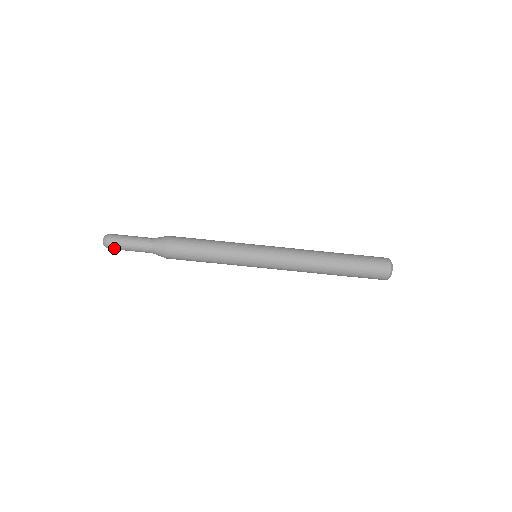
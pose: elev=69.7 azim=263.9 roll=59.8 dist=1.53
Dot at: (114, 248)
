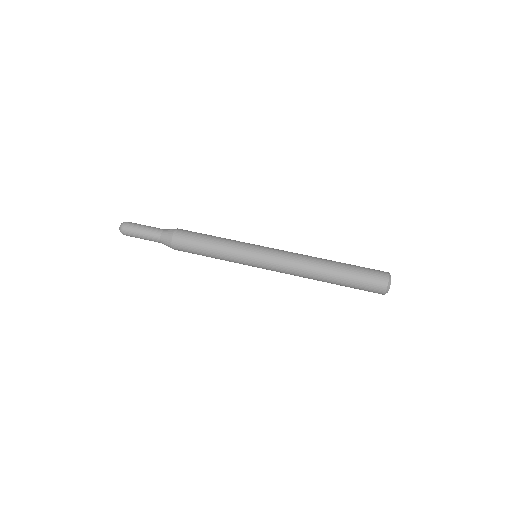
Dot at: (130, 224)
